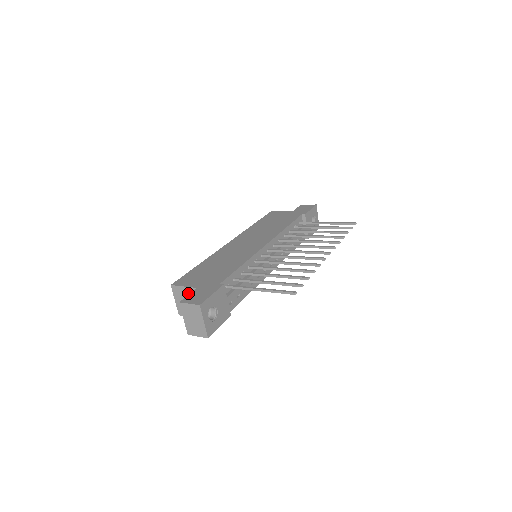
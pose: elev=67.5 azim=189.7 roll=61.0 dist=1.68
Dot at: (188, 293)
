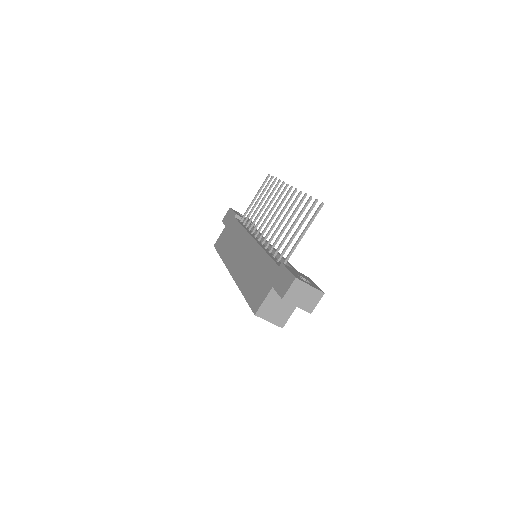
Dot at: (271, 301)
